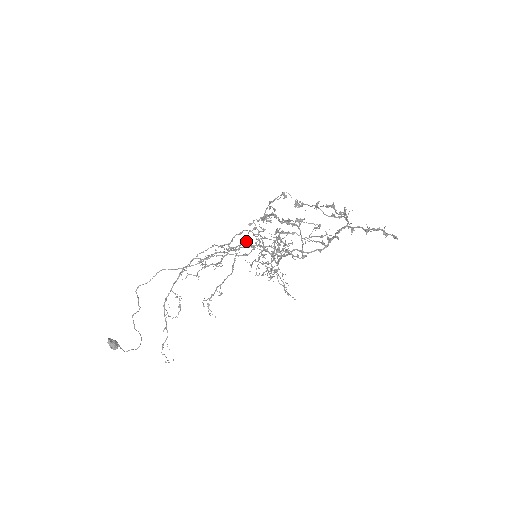
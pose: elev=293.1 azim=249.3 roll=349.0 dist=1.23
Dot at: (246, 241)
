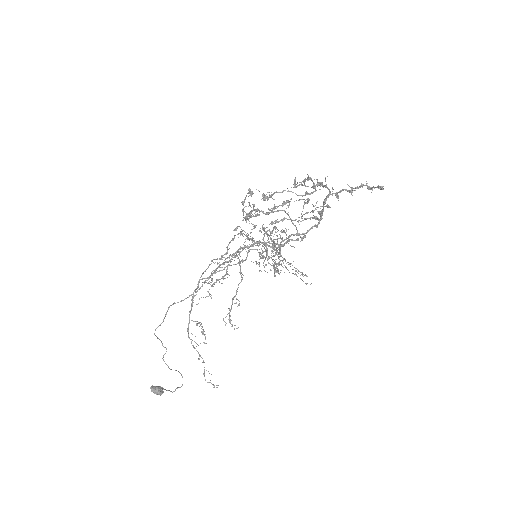
Dot at: (244, 242)
